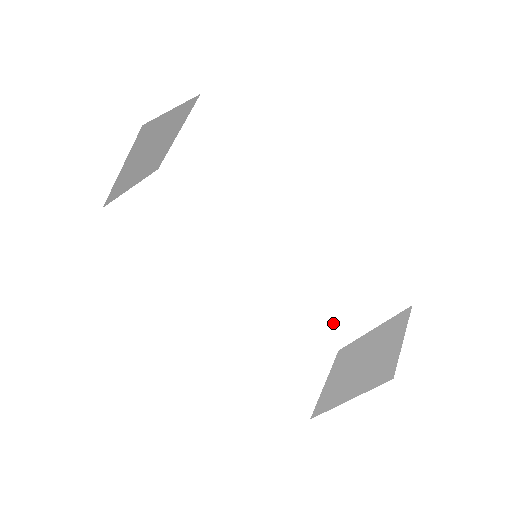
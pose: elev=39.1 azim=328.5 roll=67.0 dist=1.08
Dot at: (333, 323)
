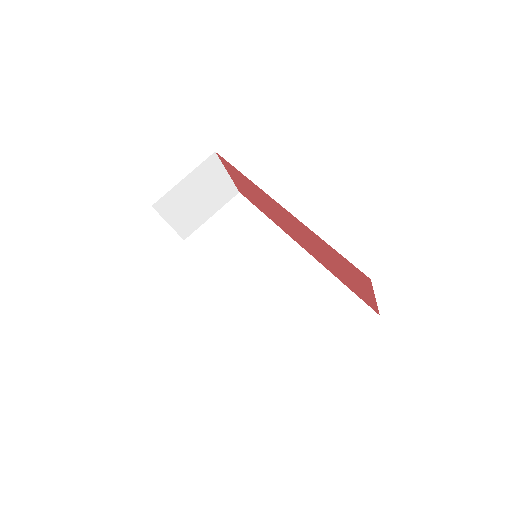
Dot at: (305, 351)
